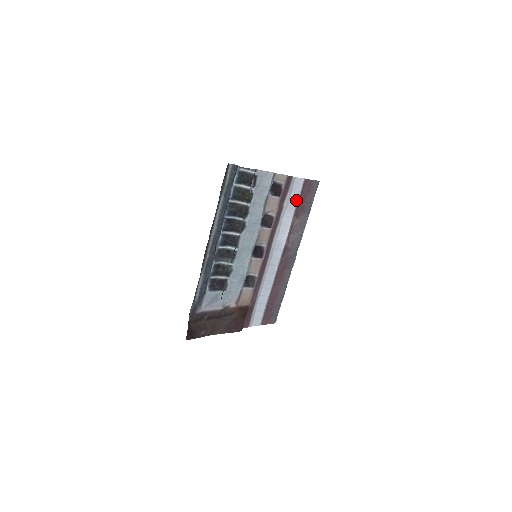
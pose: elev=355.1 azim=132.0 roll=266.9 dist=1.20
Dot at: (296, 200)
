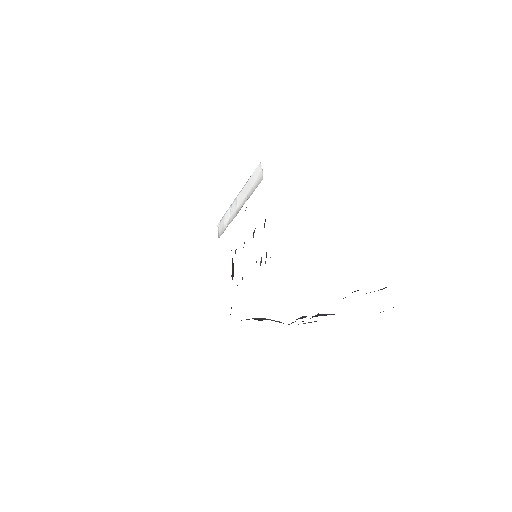
Dot at: occluded
